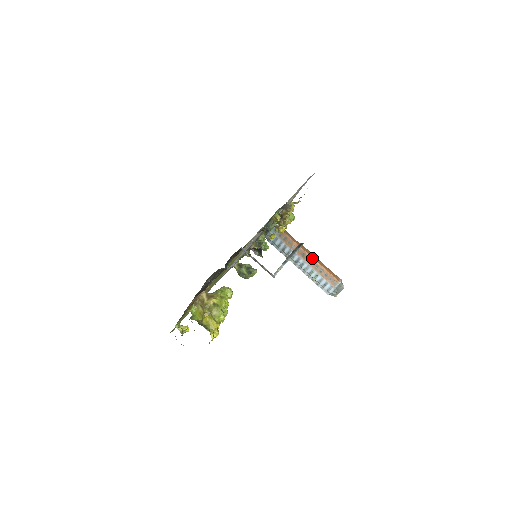
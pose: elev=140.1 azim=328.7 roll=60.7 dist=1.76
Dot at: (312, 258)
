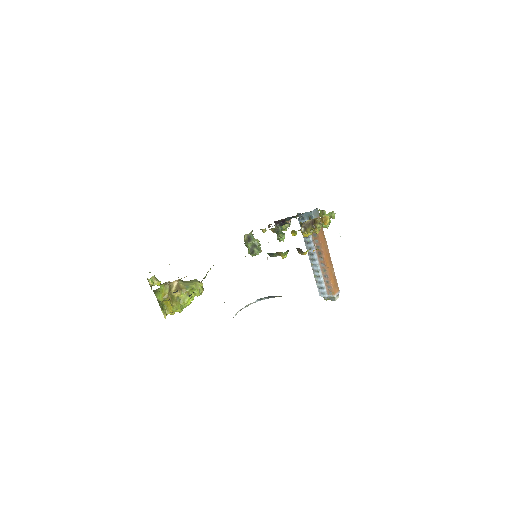
Dot at: (325, 262)
